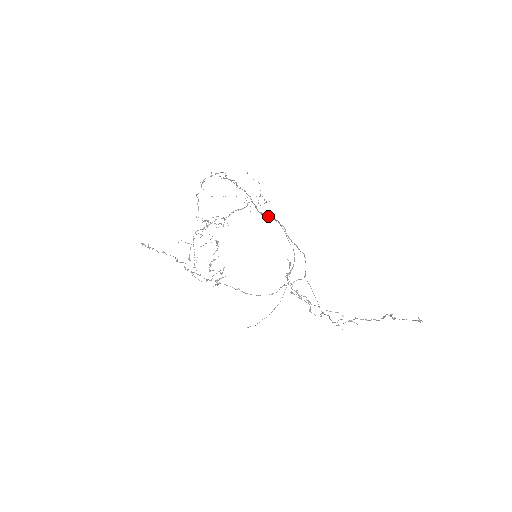
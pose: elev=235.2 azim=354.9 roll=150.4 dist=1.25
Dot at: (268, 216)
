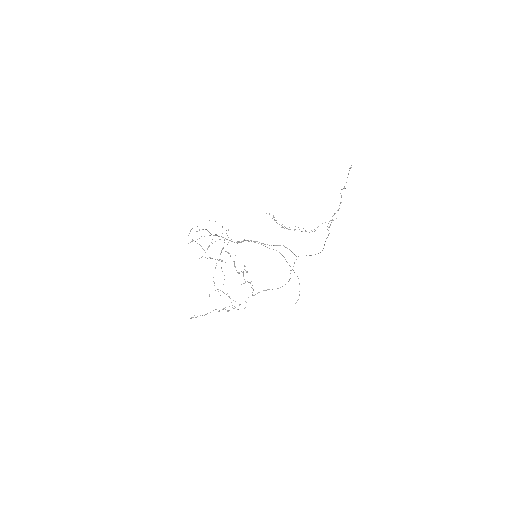
Dot at: occluded
